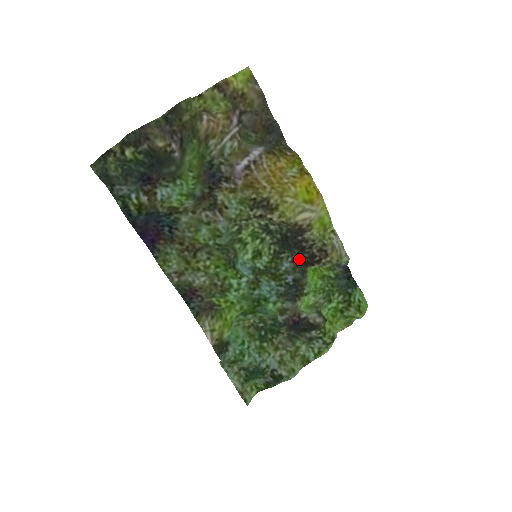
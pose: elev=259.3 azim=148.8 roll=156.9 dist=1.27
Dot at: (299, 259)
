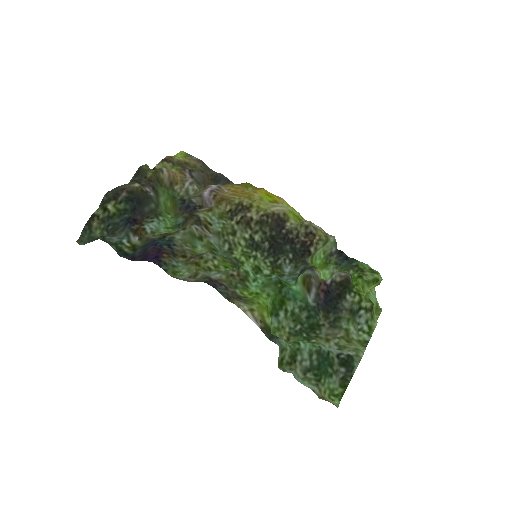
Dot at: (295, 255)
